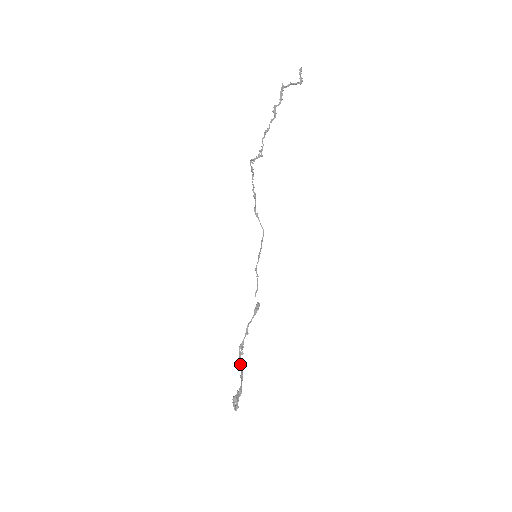
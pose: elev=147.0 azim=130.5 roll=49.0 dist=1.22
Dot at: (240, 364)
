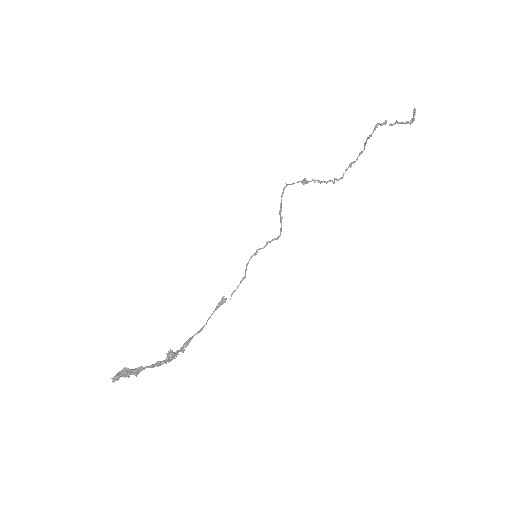
Dot at: (169, 355)
